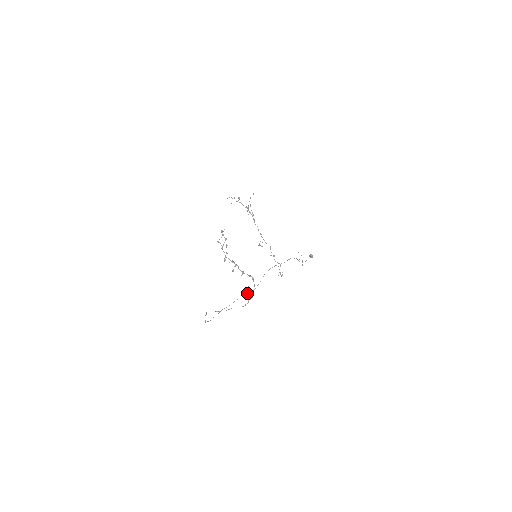
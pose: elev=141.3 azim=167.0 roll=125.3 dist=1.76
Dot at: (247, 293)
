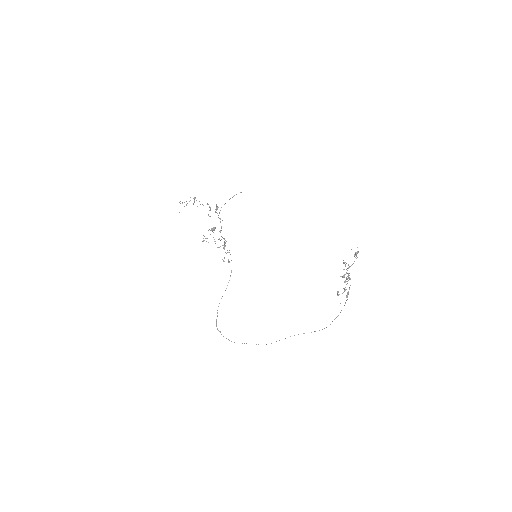
Dot at: occluded
